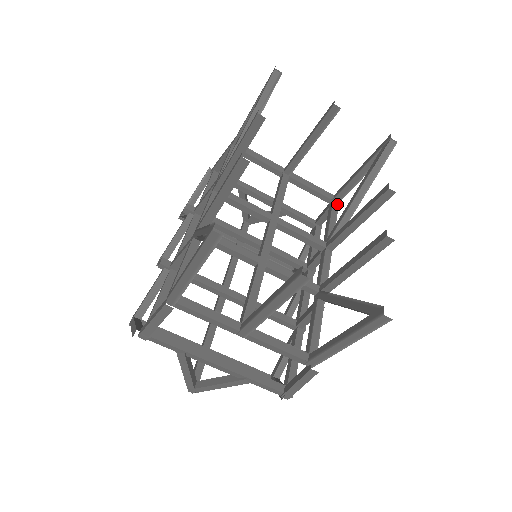
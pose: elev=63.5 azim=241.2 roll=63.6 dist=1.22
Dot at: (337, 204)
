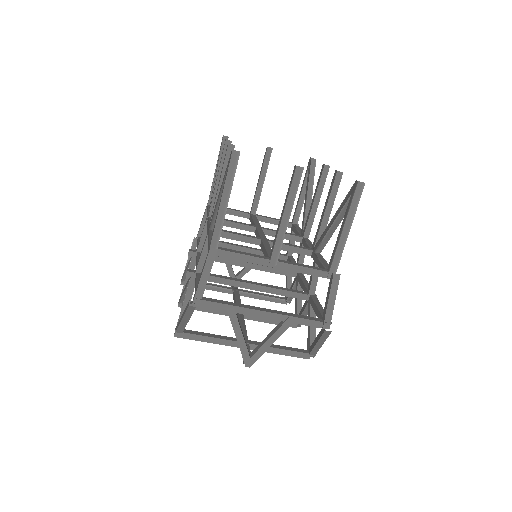
Dot at: (296, 225)
